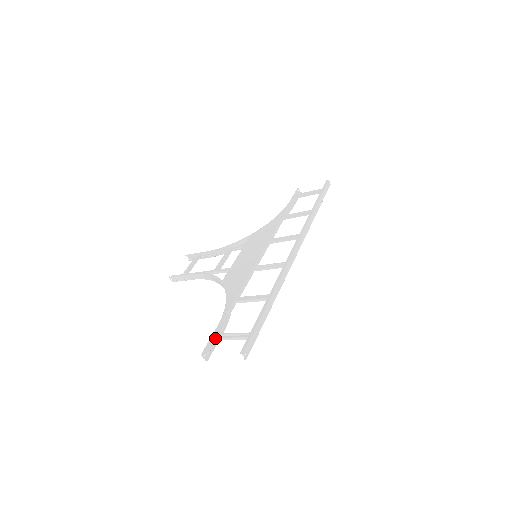
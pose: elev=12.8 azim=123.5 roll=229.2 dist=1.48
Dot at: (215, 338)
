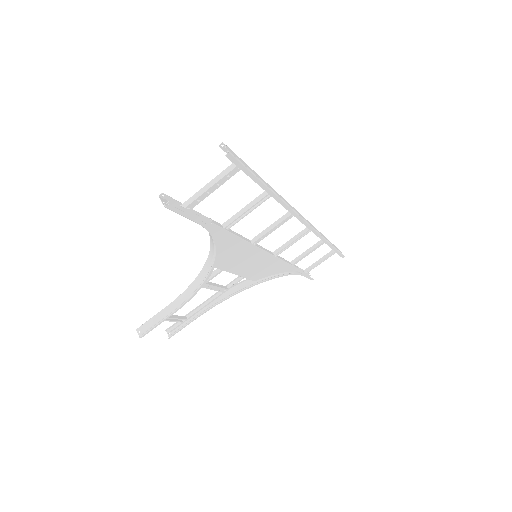
Dot at: (185, 202)
